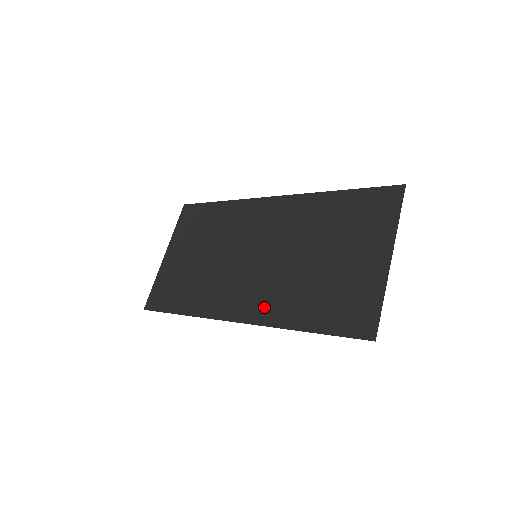
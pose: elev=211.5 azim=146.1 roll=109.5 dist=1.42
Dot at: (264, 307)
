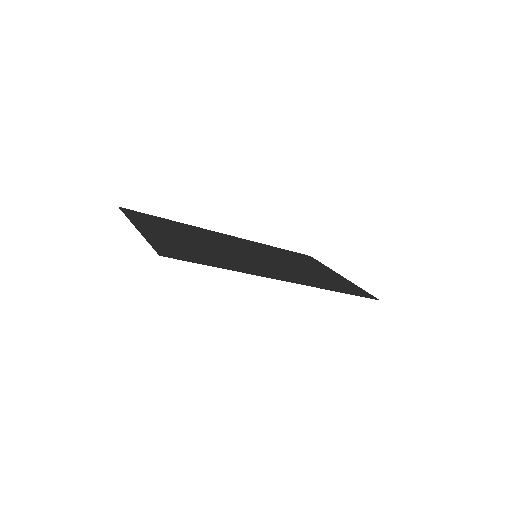
Dot at: (302, 279)
